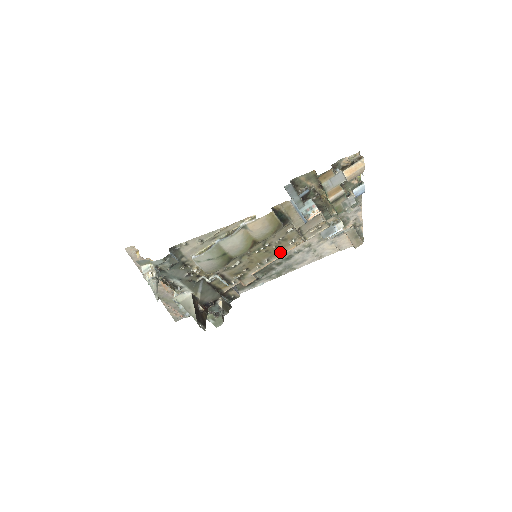
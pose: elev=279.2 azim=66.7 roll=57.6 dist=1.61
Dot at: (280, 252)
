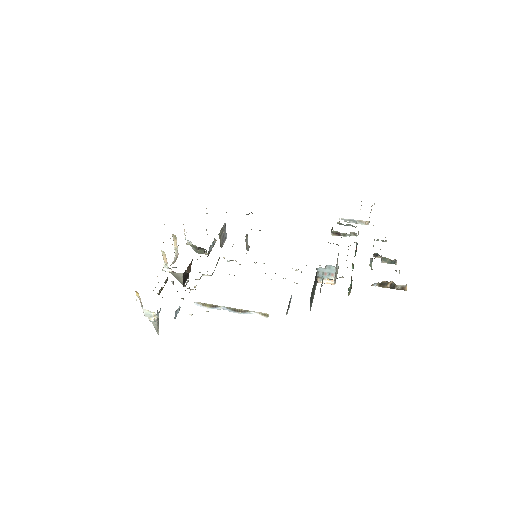
Dot at: occluded
